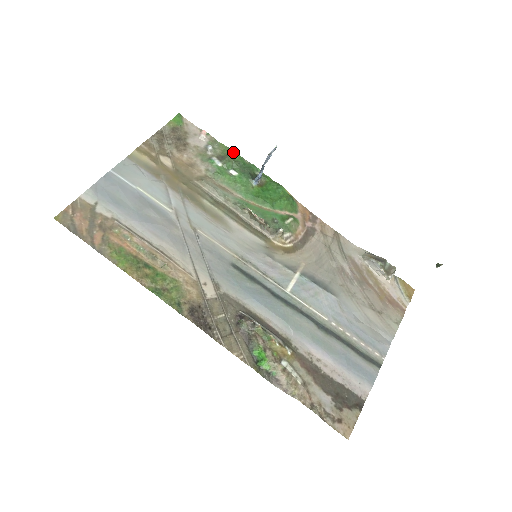
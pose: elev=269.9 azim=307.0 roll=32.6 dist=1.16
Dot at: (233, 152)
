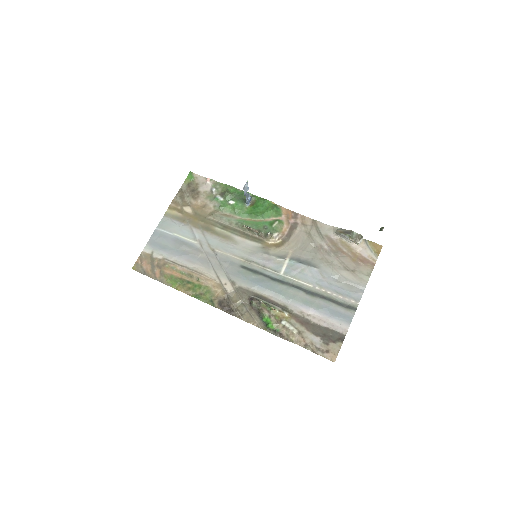
Dot at: (230, 187)
